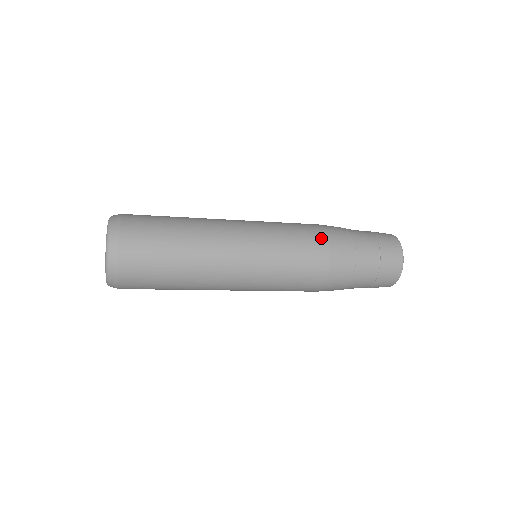
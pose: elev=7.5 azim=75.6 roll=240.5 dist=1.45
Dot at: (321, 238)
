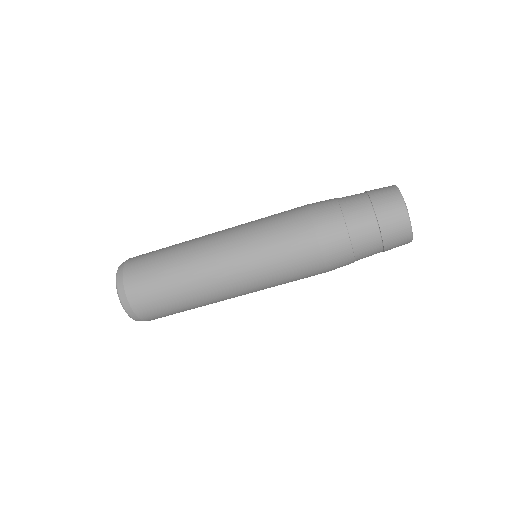
Dot at: (303, 220)
